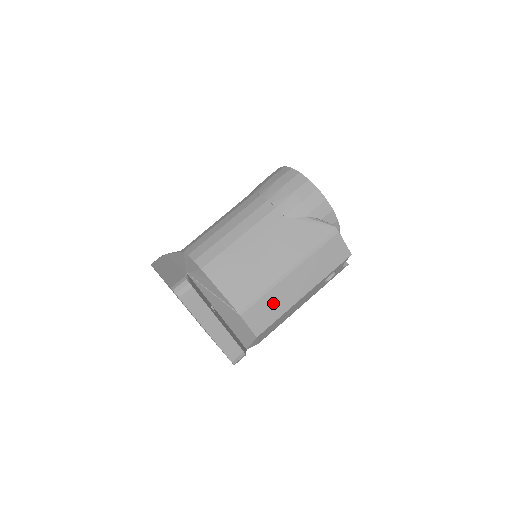
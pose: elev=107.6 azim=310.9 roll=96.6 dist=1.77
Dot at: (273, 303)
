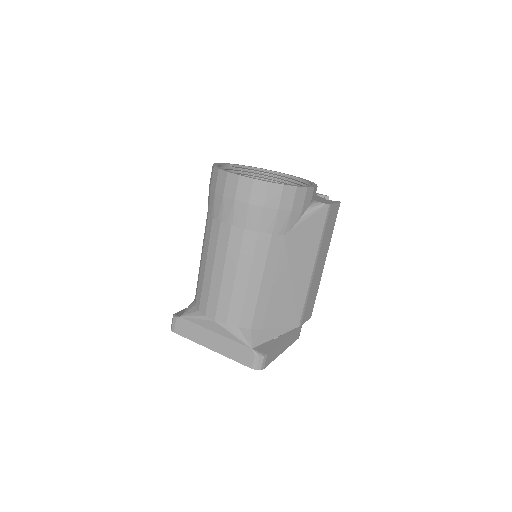
Dot at: (312, 294)
